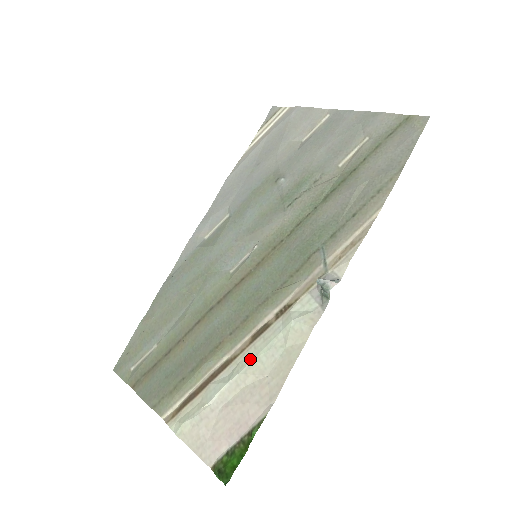
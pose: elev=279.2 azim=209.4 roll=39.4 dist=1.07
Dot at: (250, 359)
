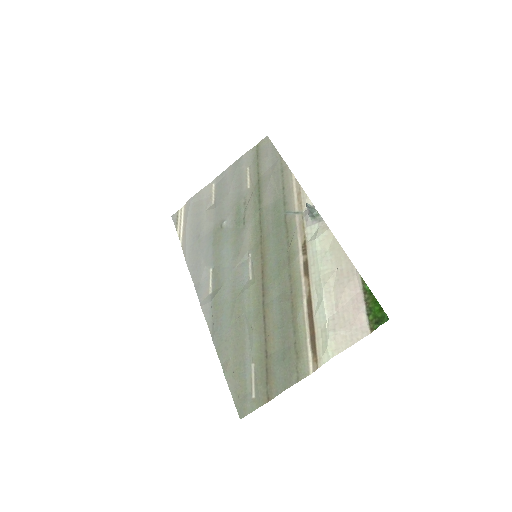
Dot at: (319, 278)
